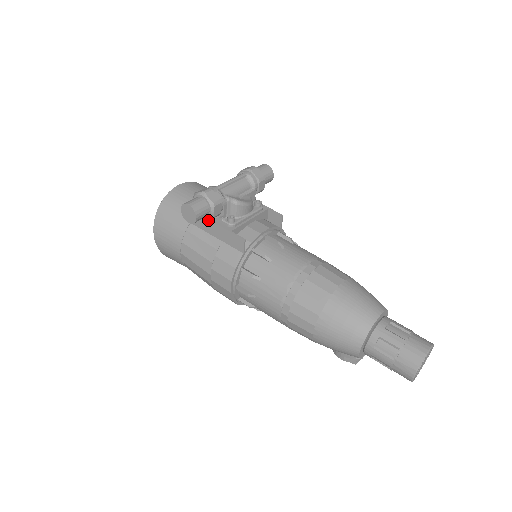
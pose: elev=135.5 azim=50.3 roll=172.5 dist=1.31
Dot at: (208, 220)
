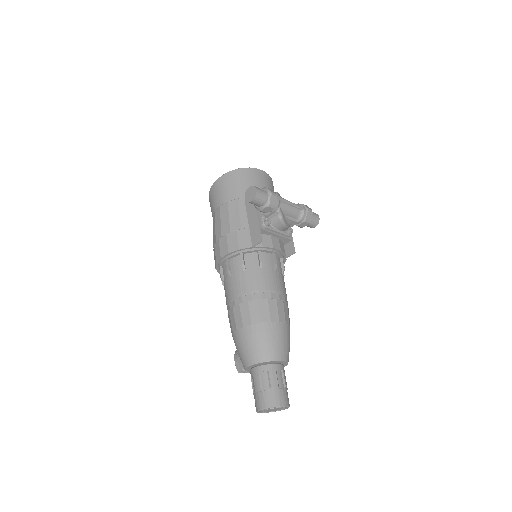
Dot at: (255, 208)
